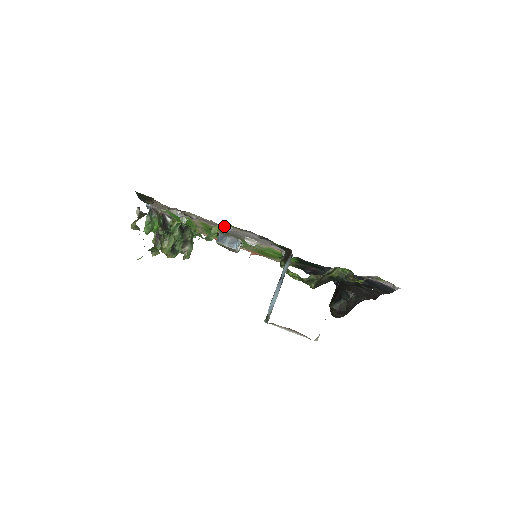
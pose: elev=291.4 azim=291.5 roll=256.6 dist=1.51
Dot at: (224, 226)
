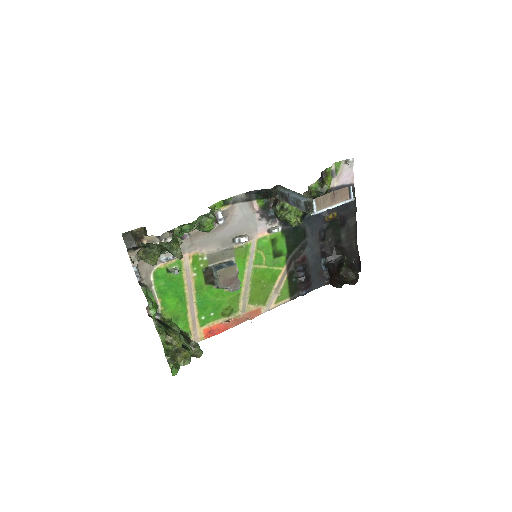
Dot at: (215, 214)
